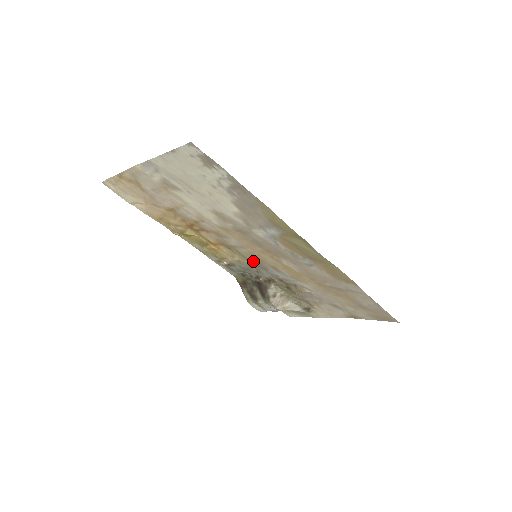
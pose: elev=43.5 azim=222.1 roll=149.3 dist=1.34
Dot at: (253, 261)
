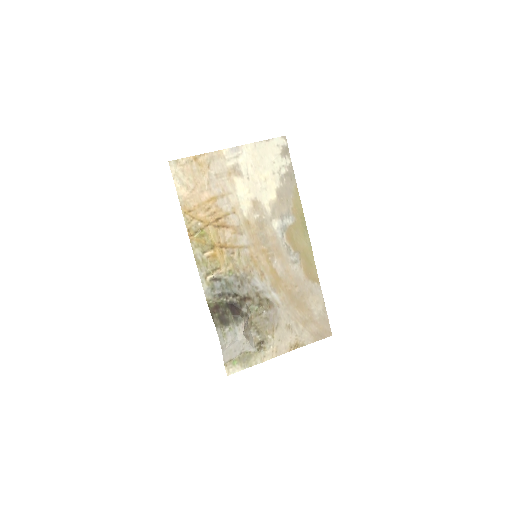
Dot at: (245, 269)
